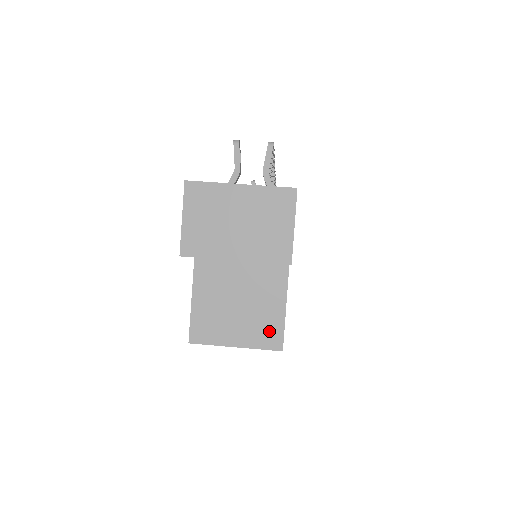
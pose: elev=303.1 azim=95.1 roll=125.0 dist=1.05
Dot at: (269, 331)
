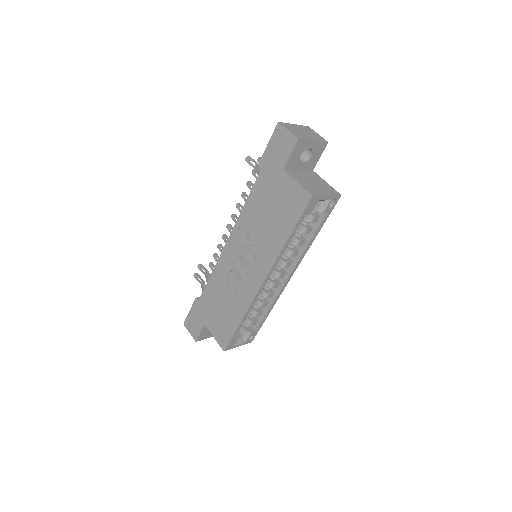
Dot at: (331, 190)
